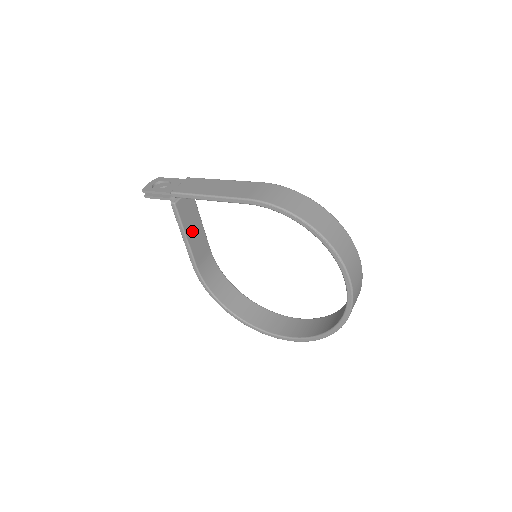
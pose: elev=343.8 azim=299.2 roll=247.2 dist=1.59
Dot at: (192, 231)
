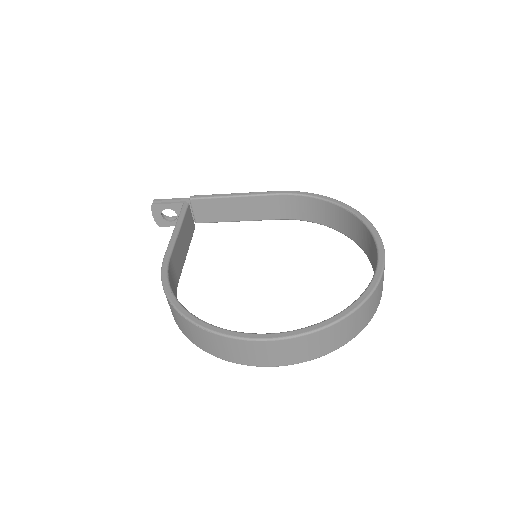
Dot at: (183, 238)
